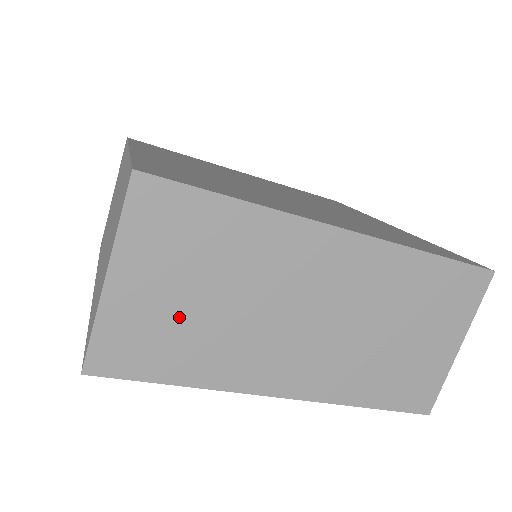
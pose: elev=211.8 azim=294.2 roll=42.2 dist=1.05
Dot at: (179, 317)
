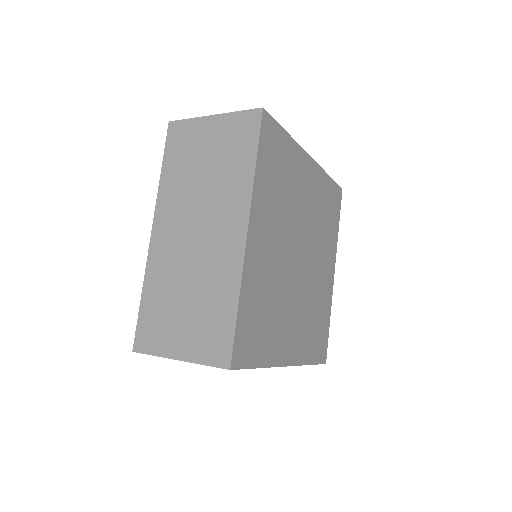
Dot at: occluded
